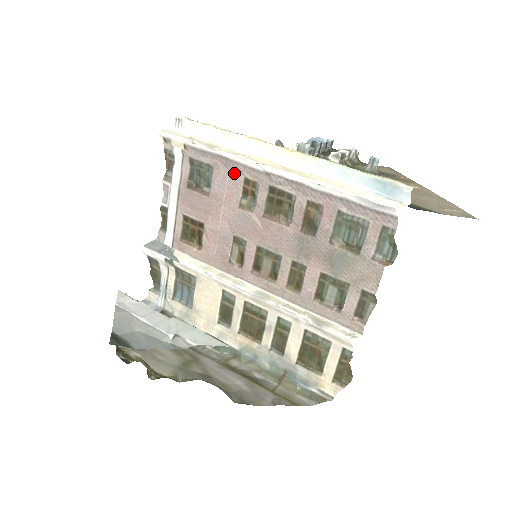
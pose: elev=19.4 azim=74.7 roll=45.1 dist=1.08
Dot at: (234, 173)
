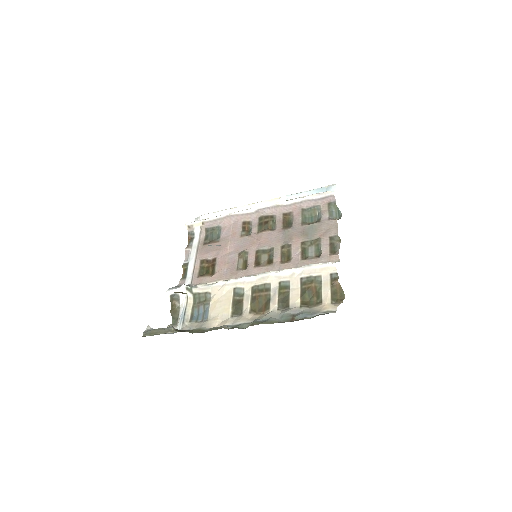
Dot at: (235, 223)
